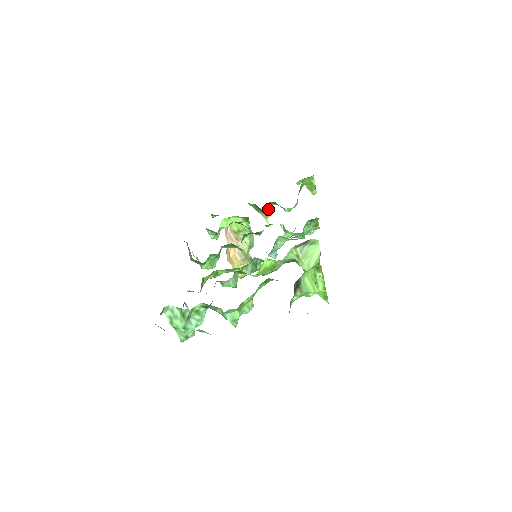
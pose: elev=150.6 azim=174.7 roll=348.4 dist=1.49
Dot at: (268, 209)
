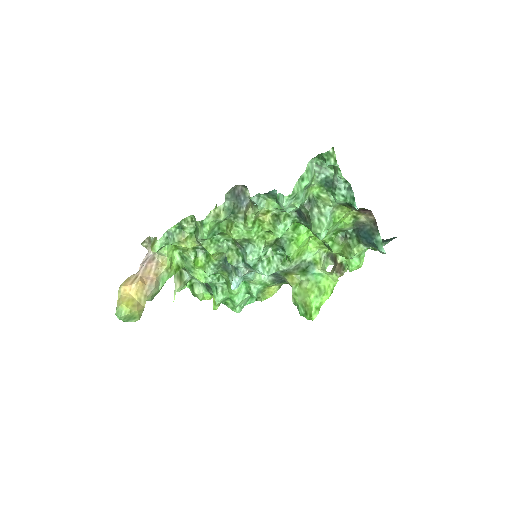
Dot at: (186, 283)
